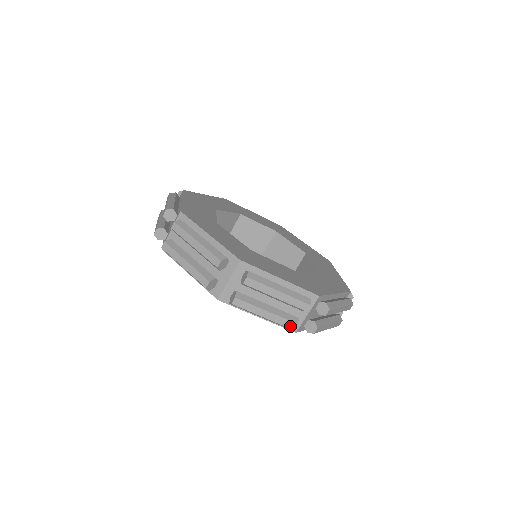
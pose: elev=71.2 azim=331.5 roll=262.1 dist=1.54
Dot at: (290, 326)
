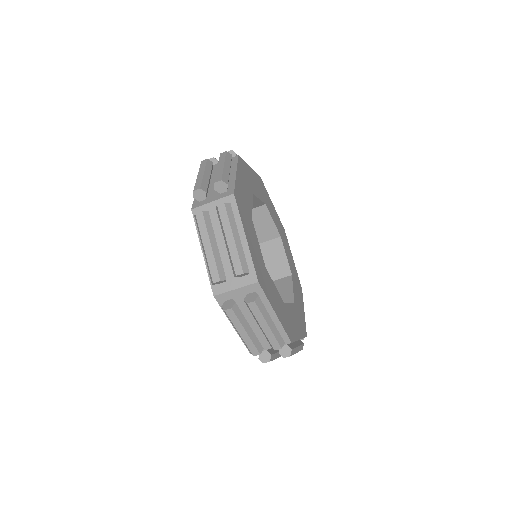
Dot at: (214, 276)
